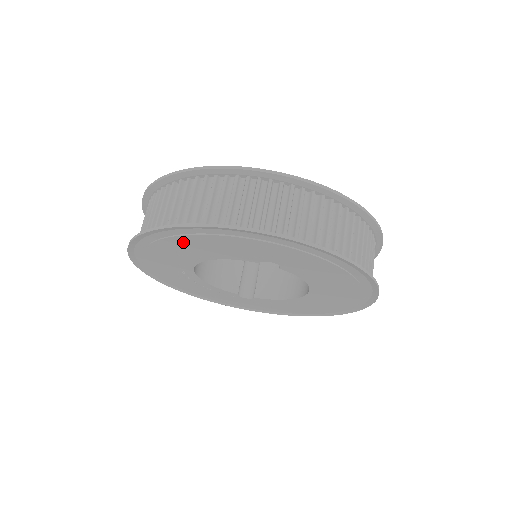
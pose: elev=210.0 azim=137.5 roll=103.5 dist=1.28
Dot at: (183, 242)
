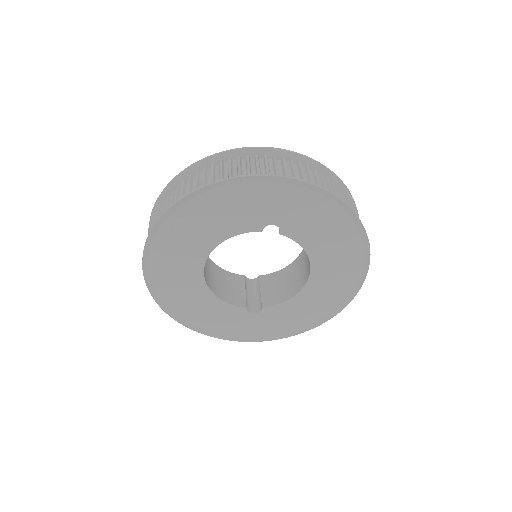
Dot at: (194, 220)
